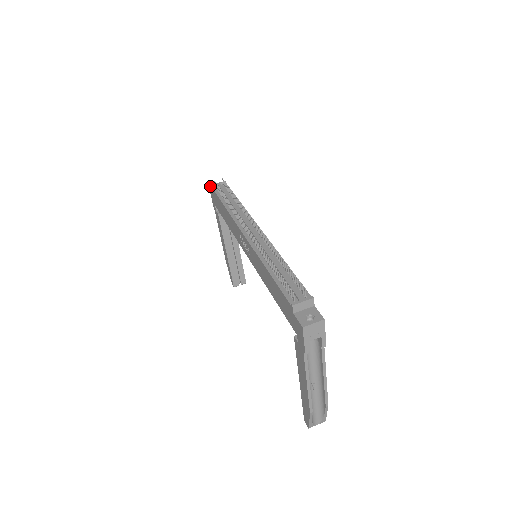
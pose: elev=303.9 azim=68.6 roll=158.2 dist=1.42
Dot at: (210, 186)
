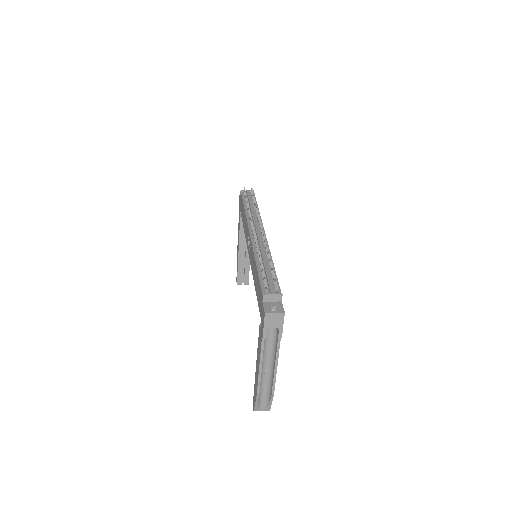
Dot at: occluded
